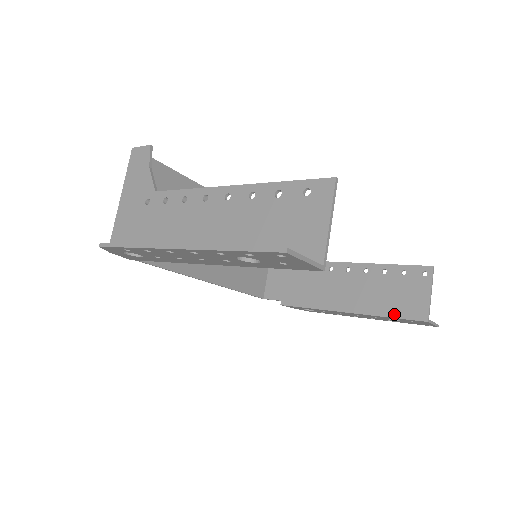
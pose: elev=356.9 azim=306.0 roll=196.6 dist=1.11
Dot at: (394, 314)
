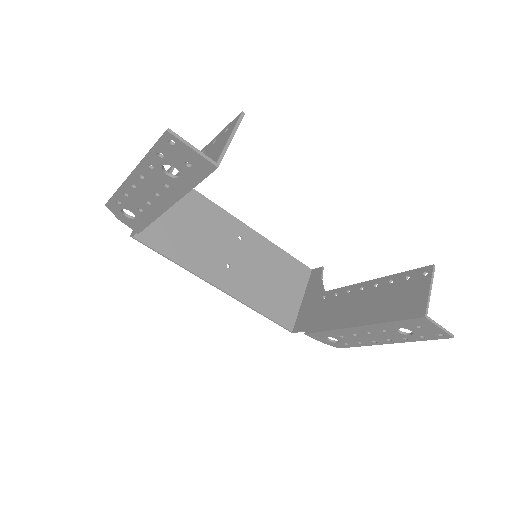
Dot at: (395, 317)
